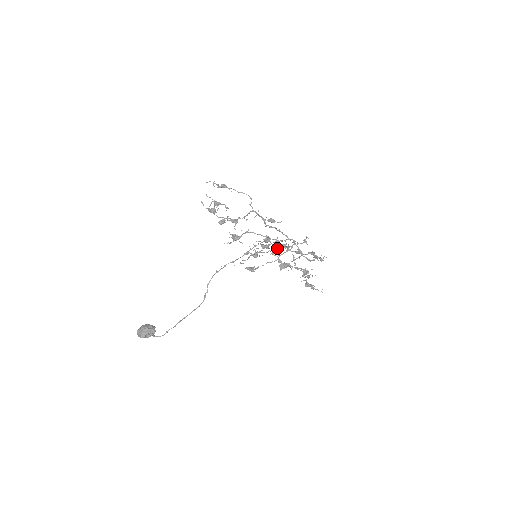
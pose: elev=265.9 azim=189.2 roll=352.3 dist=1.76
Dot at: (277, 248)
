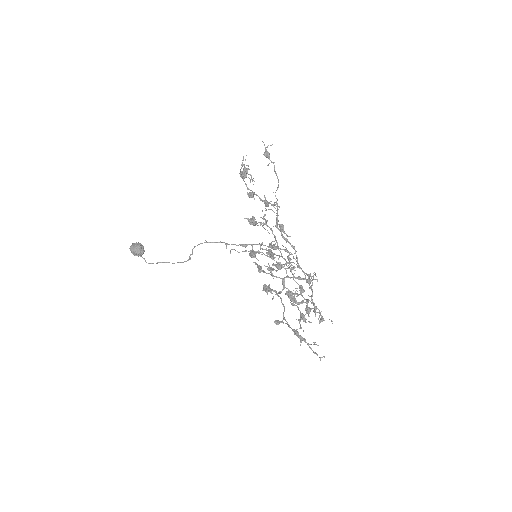
Dot at: occluded
